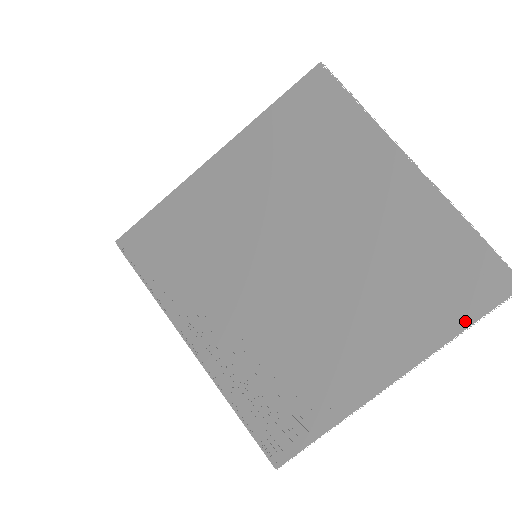
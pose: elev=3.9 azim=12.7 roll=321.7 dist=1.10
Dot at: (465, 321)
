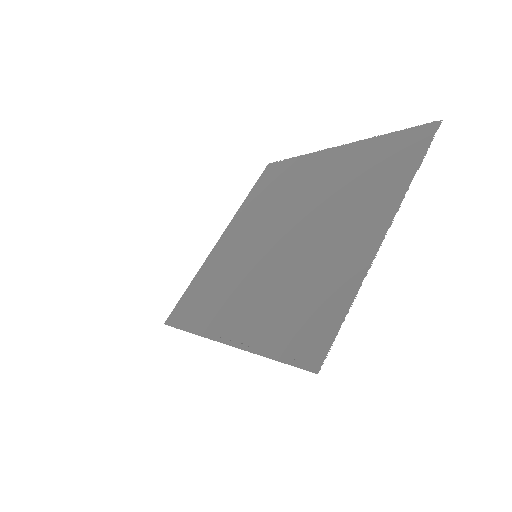
Dot at: (415, 164)
